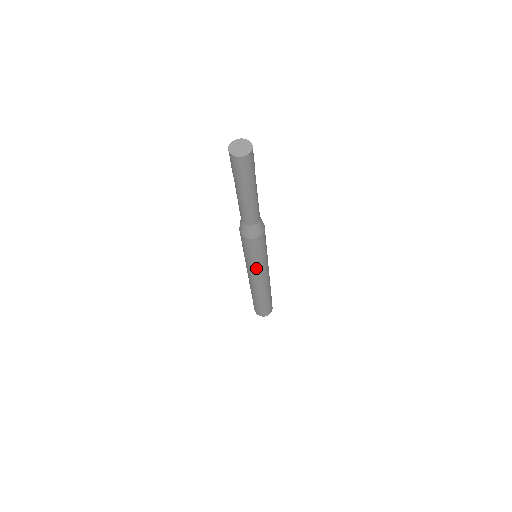
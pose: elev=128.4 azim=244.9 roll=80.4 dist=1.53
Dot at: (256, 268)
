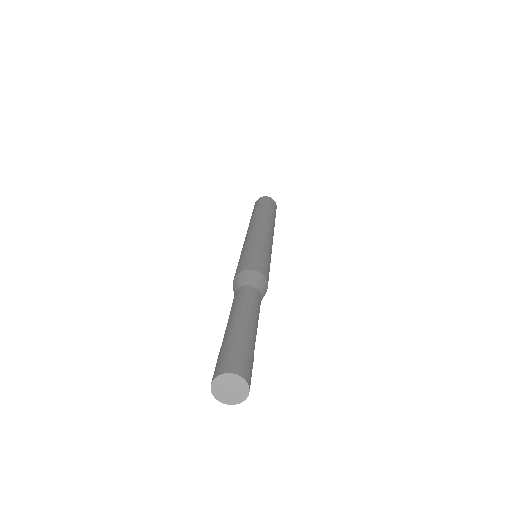
Dot at: occluded
